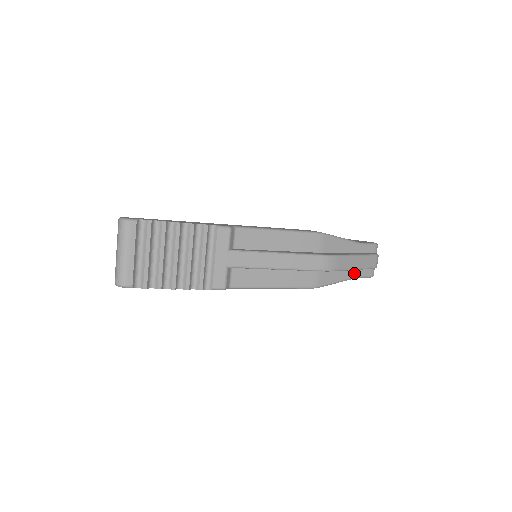
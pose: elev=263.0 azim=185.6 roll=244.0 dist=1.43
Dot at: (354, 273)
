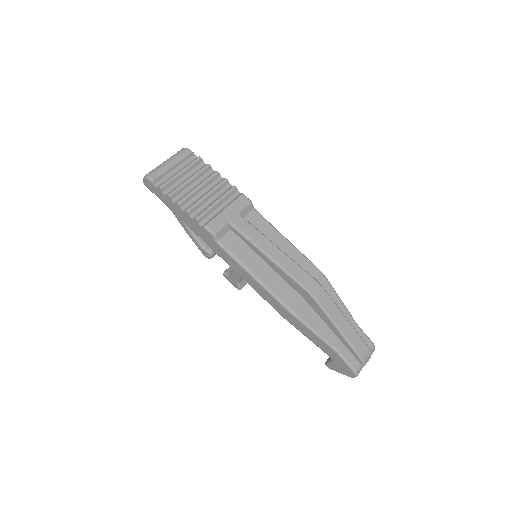
Dot at: (337, 343)
